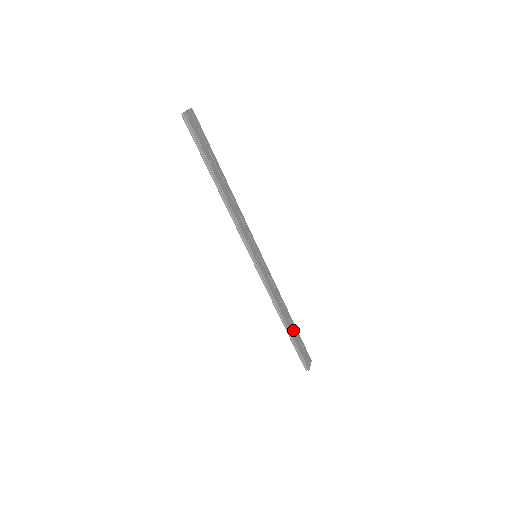
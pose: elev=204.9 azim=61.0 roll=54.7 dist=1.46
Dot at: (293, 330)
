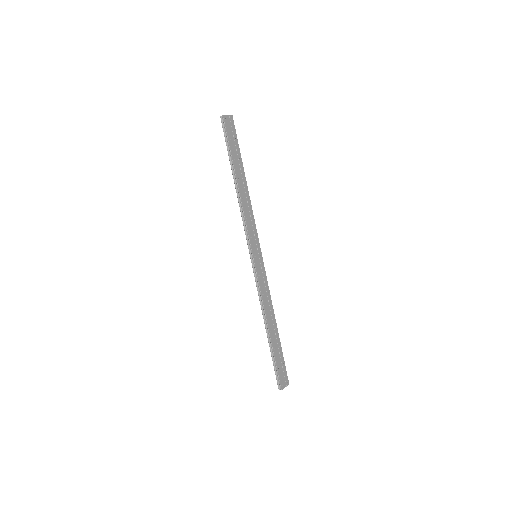
Dot at: (275, 342)
